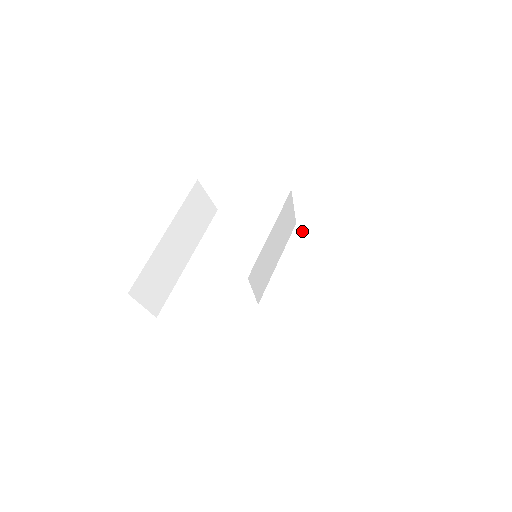
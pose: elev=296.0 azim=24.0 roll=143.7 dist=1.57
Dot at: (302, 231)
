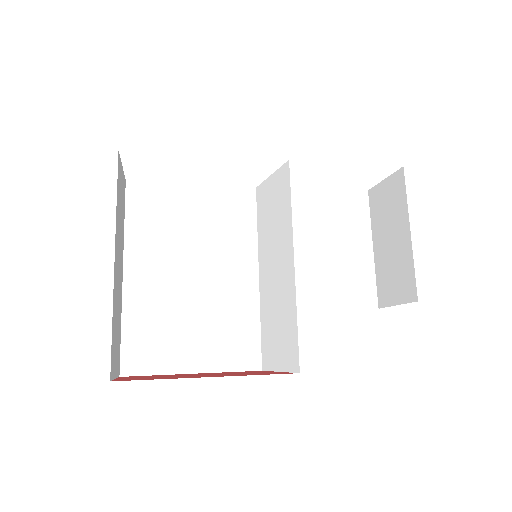
Dot at: occluded
